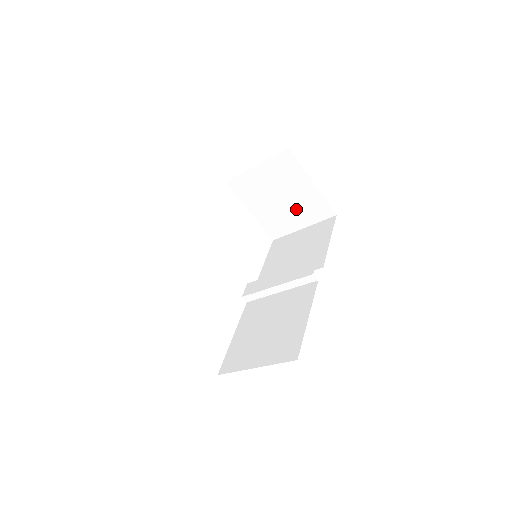
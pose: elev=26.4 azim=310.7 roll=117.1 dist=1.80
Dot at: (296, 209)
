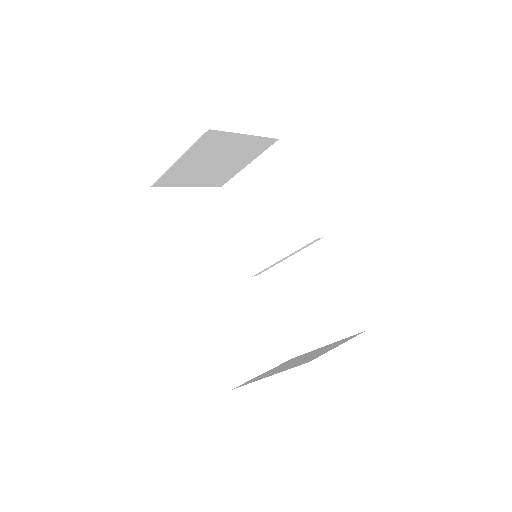
Dot at: (235, 159)
